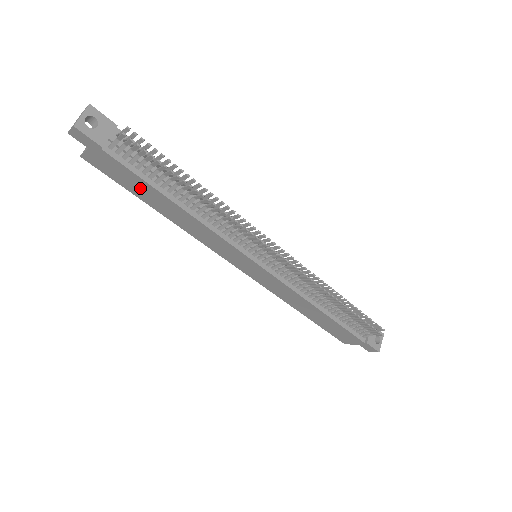
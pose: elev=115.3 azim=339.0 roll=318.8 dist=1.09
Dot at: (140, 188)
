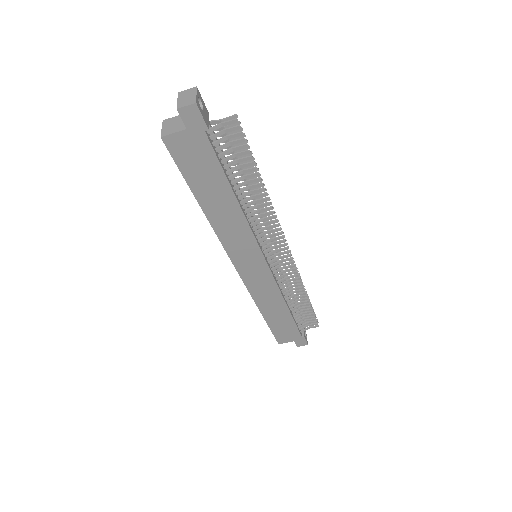
Dot at: (207, 178)
